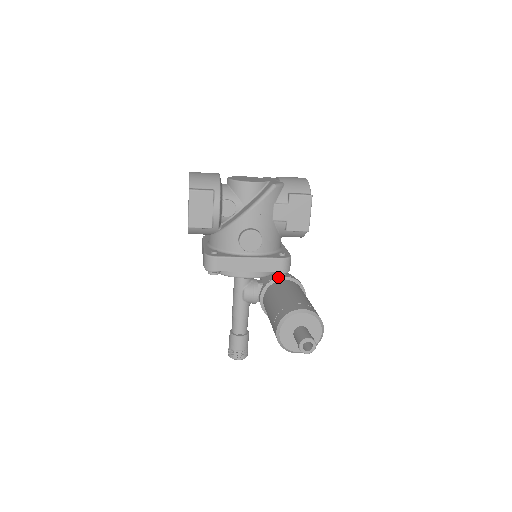
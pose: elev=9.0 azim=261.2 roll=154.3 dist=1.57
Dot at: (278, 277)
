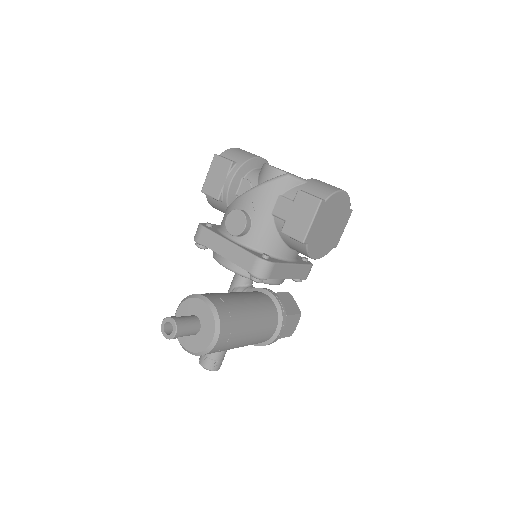
Dot at: (261, 288)
